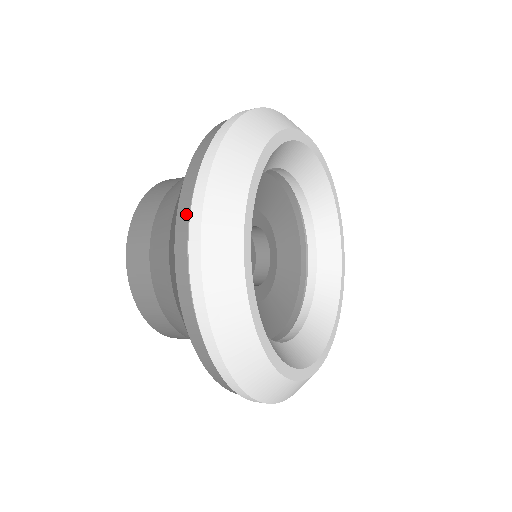
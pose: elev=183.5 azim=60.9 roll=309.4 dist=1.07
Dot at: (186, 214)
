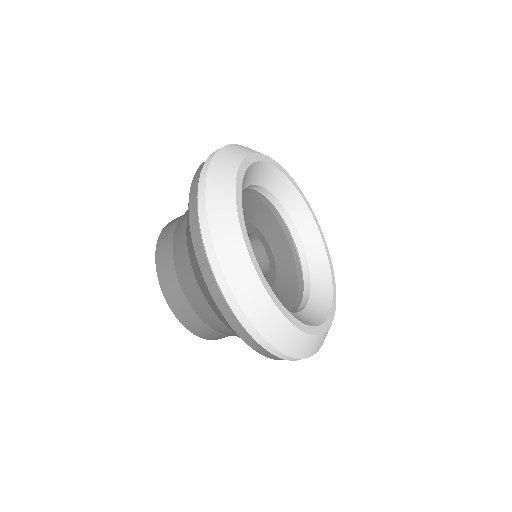
Dot at: occluded
